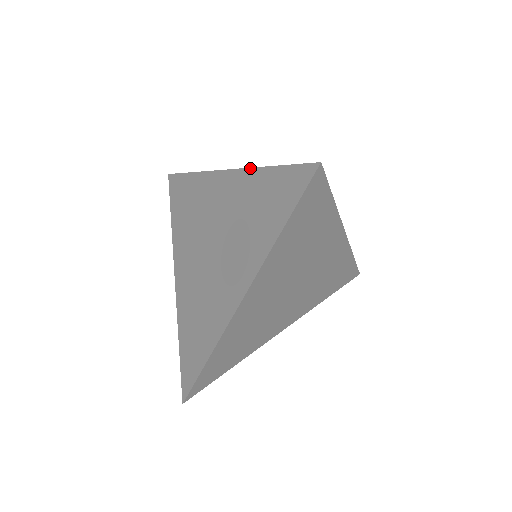
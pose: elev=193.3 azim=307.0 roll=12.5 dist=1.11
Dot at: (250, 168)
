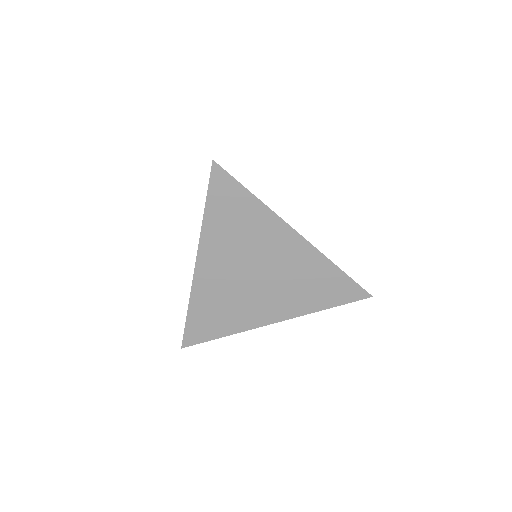
Dot at: (324, 255)
